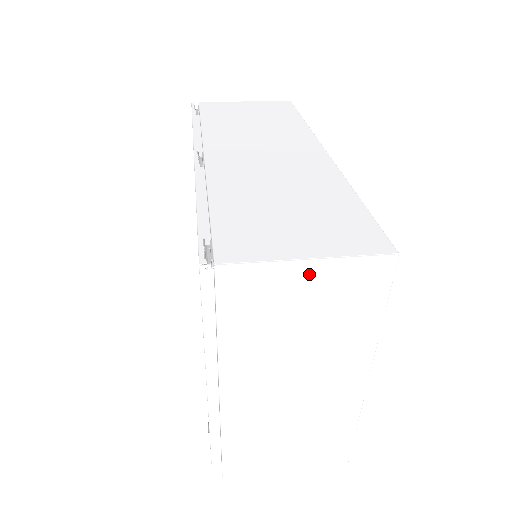
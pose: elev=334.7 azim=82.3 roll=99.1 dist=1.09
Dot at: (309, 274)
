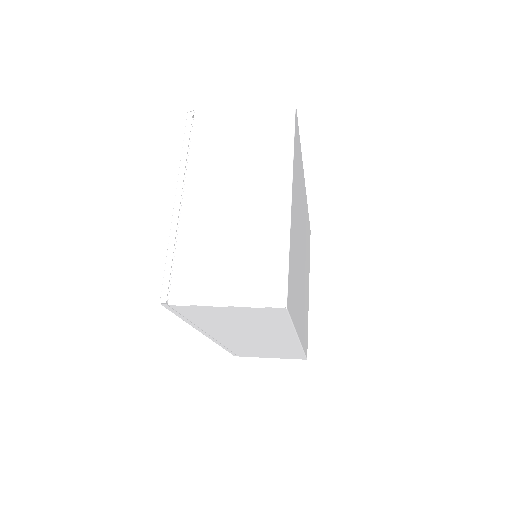
Dot at: (244, 114)
